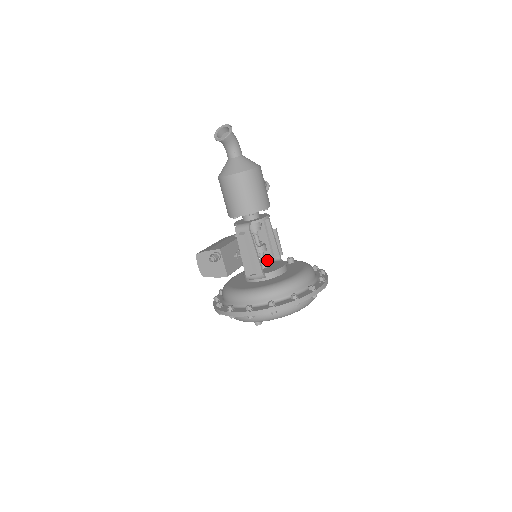
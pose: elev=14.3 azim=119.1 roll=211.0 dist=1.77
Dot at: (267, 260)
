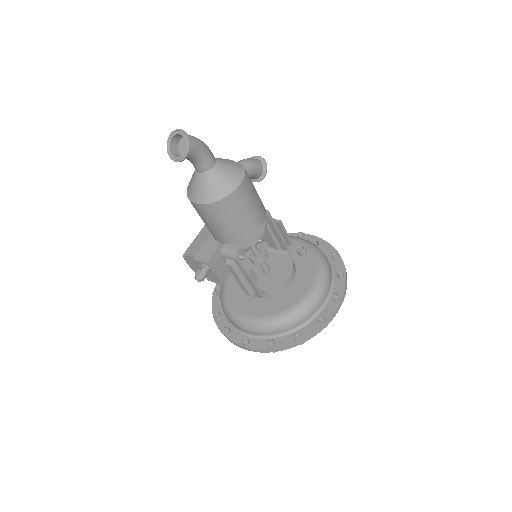
Dot at: (272, 249)
